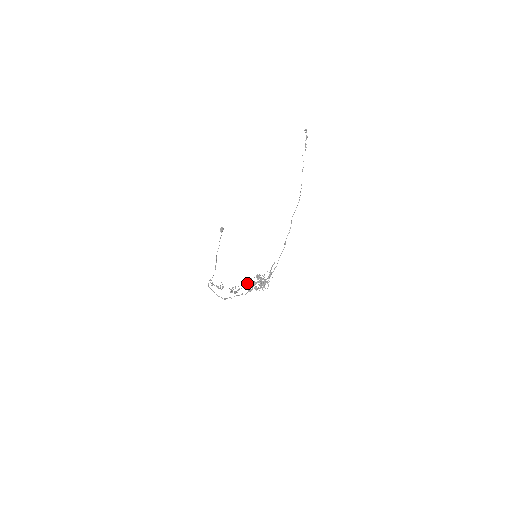
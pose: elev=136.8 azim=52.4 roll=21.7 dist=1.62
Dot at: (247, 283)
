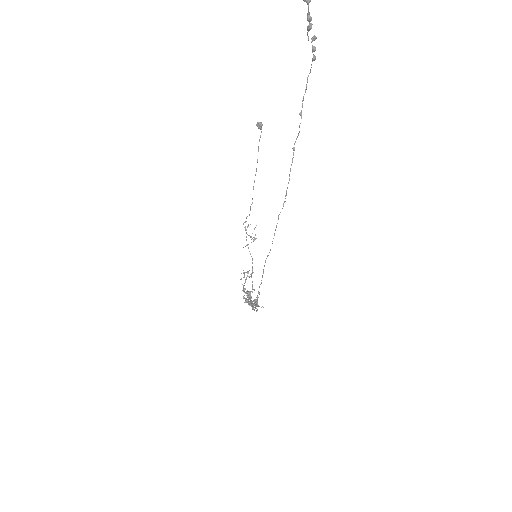
Dot at: (244, 292)
